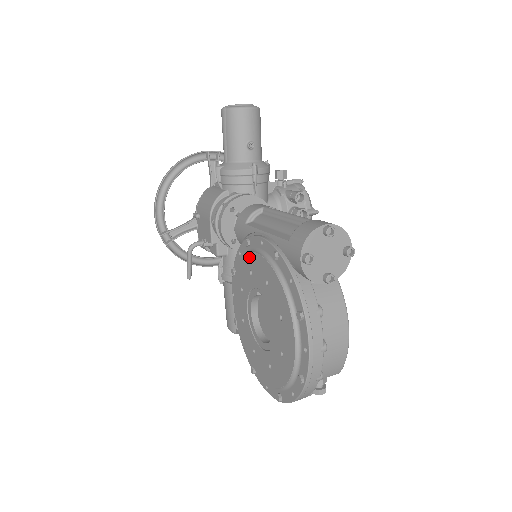
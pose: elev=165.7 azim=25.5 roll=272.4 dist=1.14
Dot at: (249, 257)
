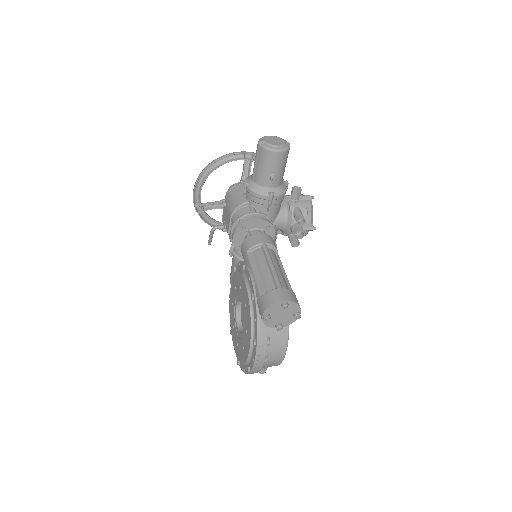
Dot at: (242, 278)
